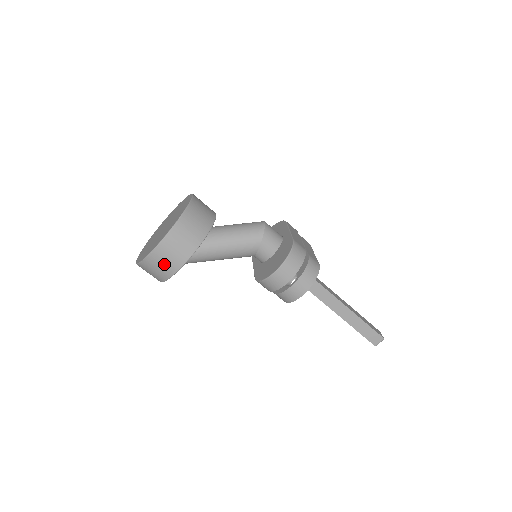
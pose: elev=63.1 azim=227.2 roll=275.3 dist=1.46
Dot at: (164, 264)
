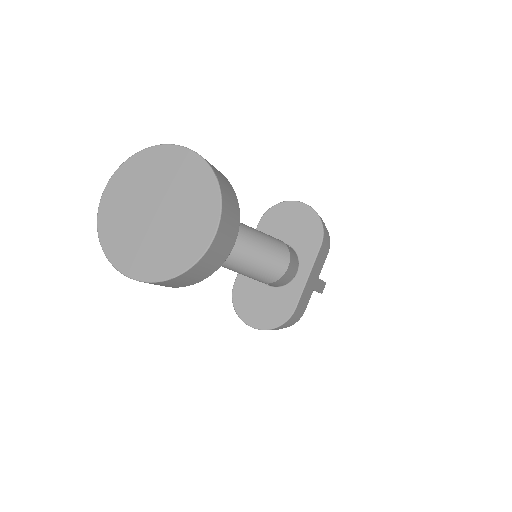
Dot at: occluded
